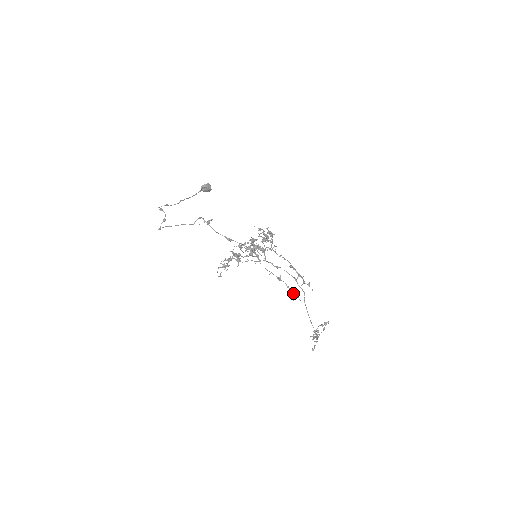
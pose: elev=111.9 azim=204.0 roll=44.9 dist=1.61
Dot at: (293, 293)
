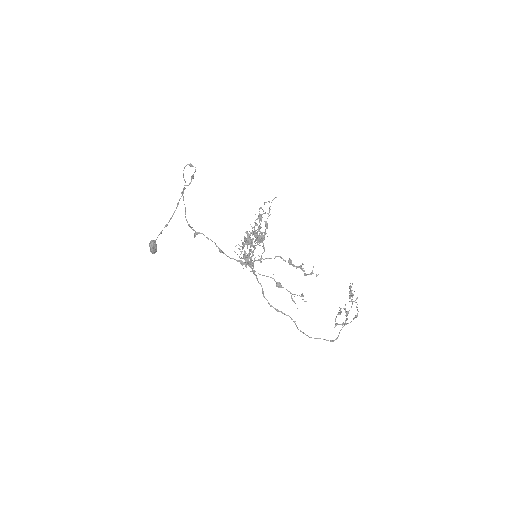
Dot at: occluded
